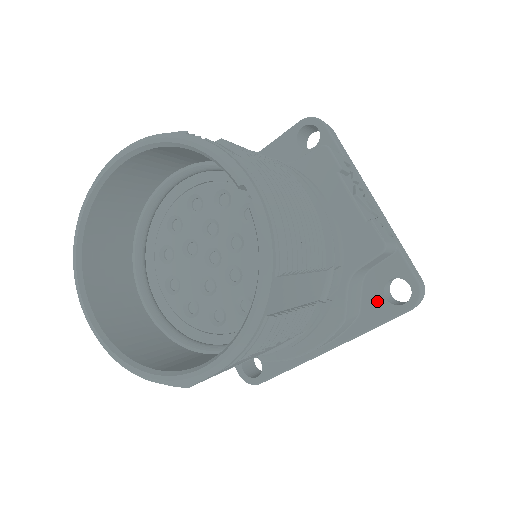
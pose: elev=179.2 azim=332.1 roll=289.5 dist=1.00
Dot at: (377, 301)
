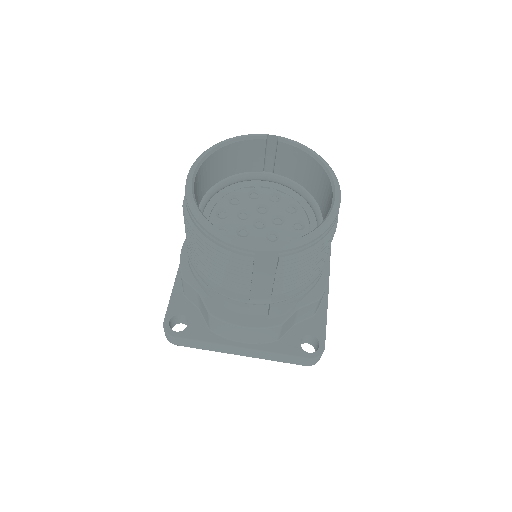
Dot at: occluded
